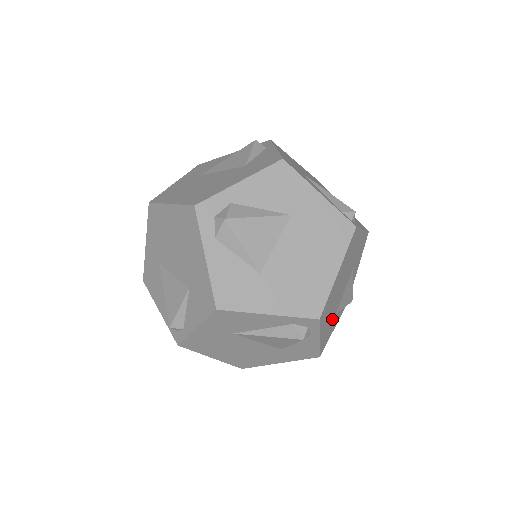
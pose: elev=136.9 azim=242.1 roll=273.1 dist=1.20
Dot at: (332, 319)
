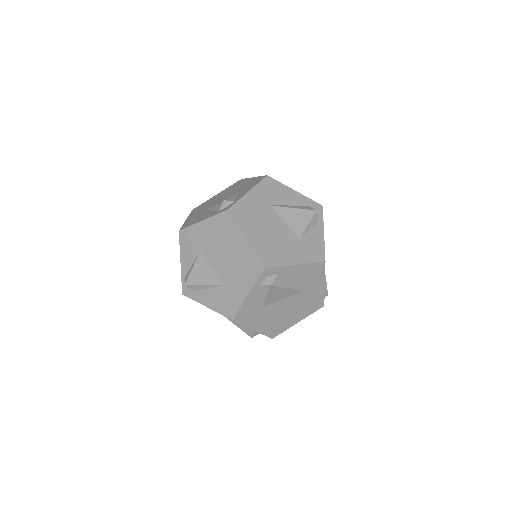
Dot at: occluded
